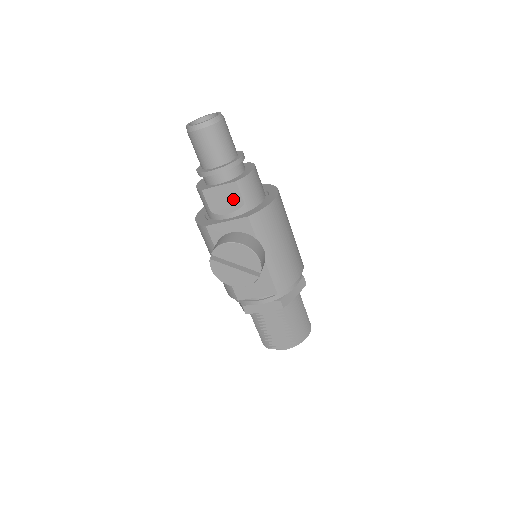
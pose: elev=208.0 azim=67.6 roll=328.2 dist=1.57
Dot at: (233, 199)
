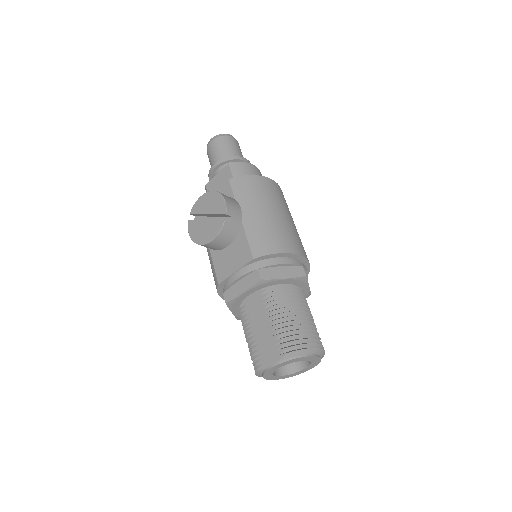
Dot at: occluded
